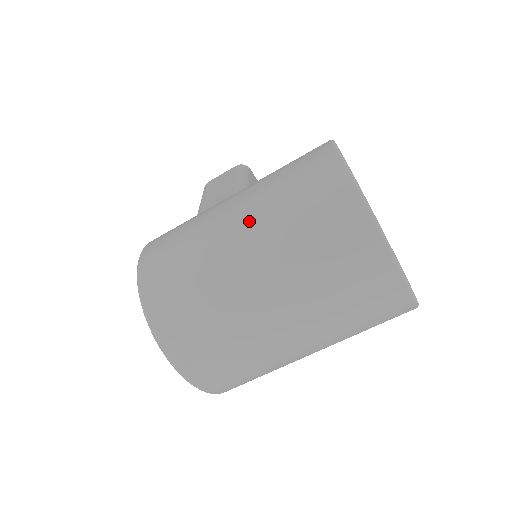
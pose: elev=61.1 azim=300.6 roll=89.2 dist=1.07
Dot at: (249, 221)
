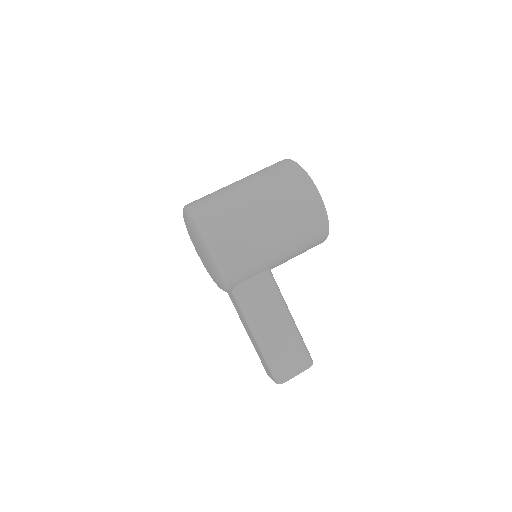
Dot at: occluded
